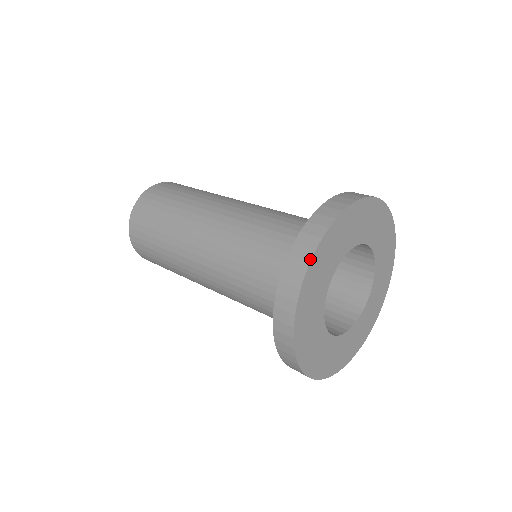
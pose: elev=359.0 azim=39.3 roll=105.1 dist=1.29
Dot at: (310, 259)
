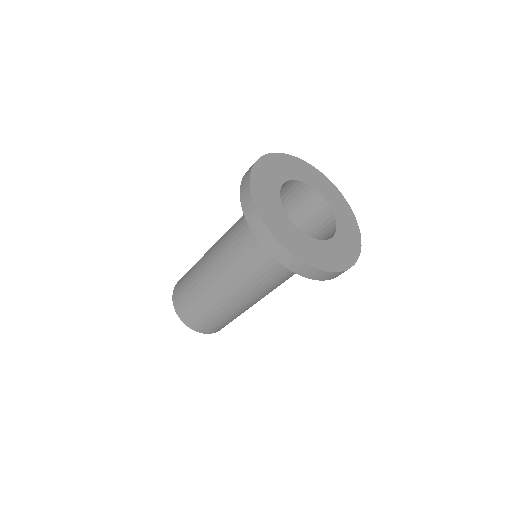
Dot at: (259, 158)
